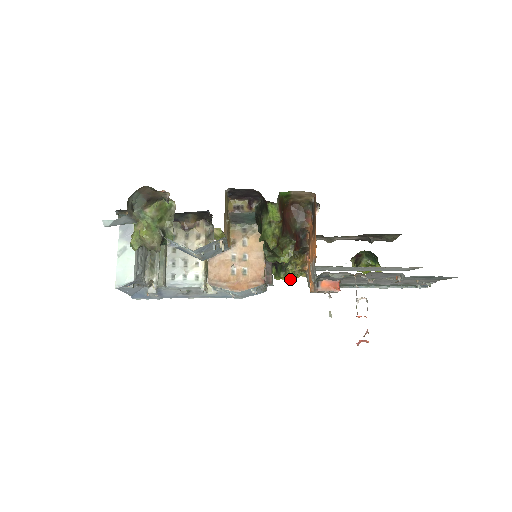
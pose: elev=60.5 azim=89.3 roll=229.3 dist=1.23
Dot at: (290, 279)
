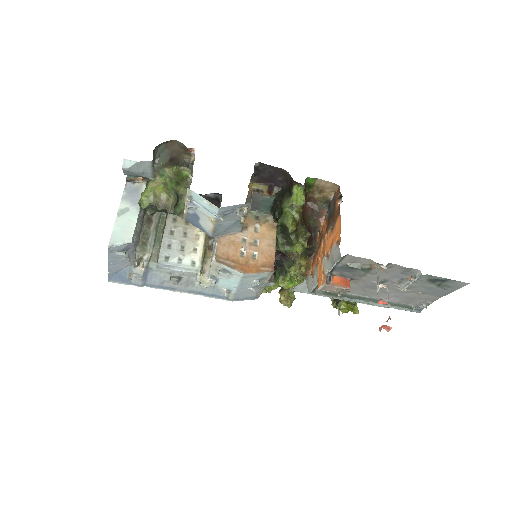
Dot at: (288, 285)
